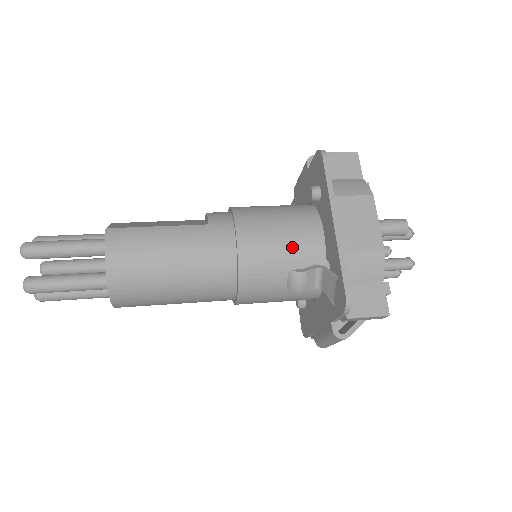
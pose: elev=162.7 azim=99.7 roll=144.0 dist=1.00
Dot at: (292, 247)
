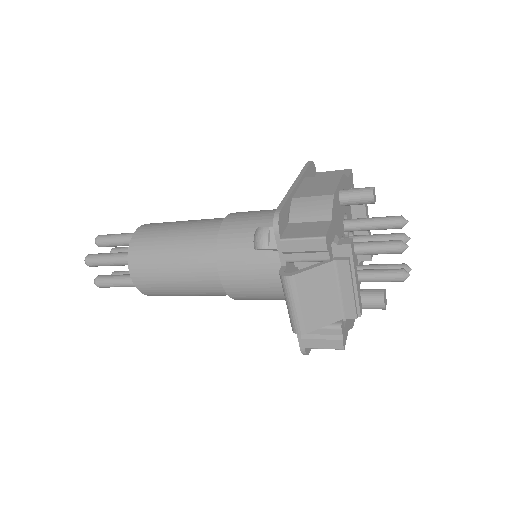
Dot at: (267, 219)
